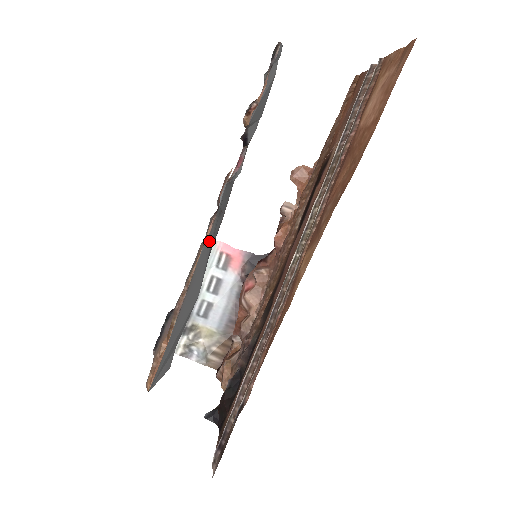
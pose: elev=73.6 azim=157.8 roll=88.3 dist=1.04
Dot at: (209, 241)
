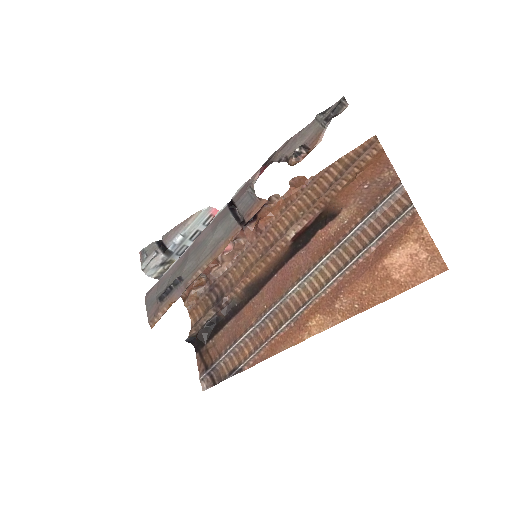
Dot at: (226, 239)
